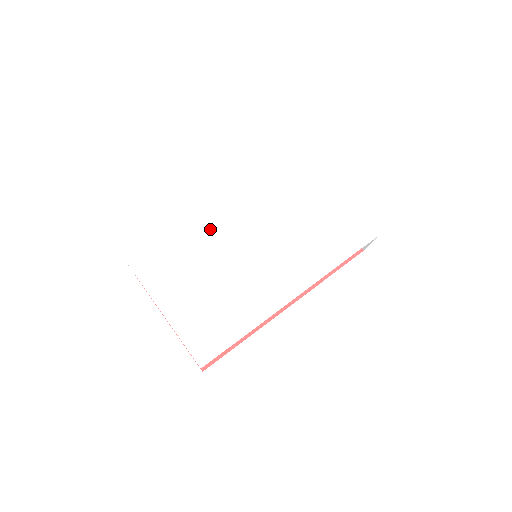
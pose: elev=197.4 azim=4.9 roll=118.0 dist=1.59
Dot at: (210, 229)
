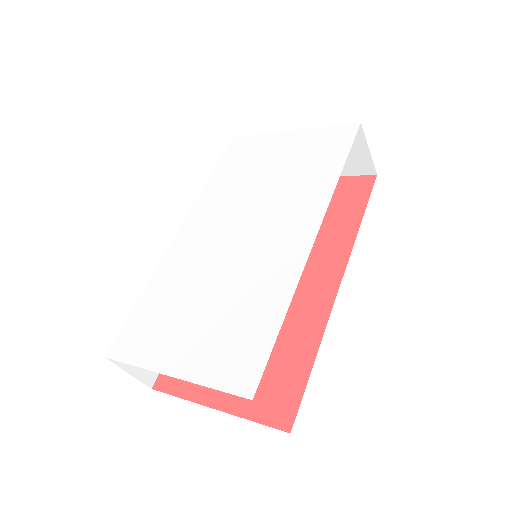
Dot at: (179, 260)
